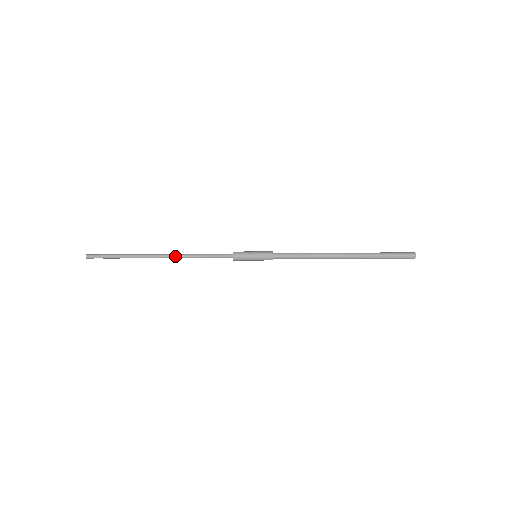
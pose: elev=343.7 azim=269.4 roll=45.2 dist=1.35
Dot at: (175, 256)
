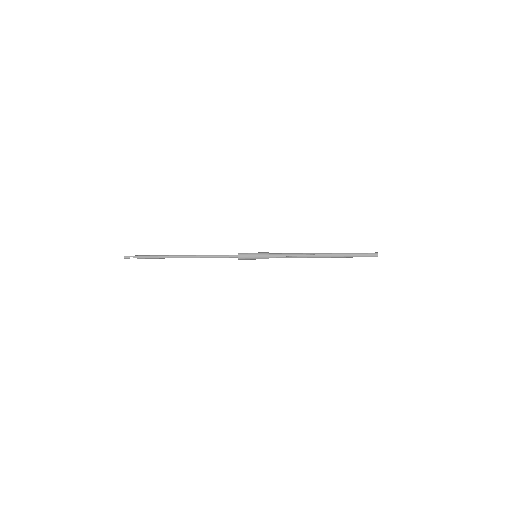
Dot at: (194, 255)
